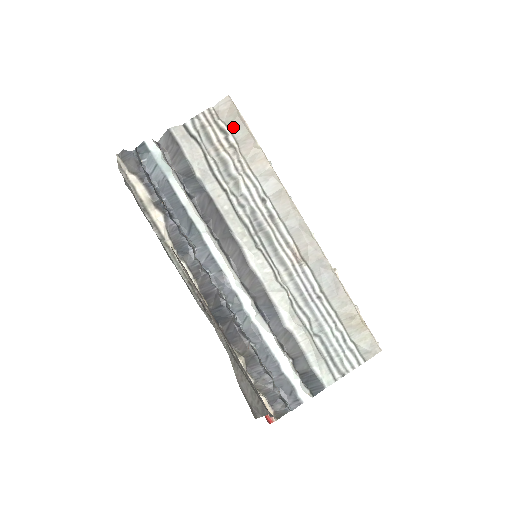
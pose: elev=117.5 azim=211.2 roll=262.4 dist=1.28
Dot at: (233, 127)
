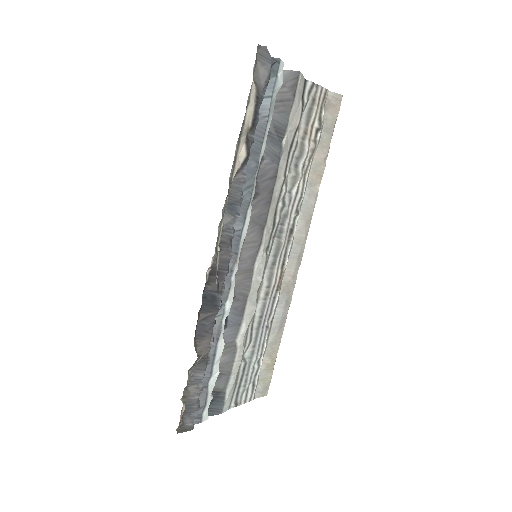
Dot at: (326, 126)
